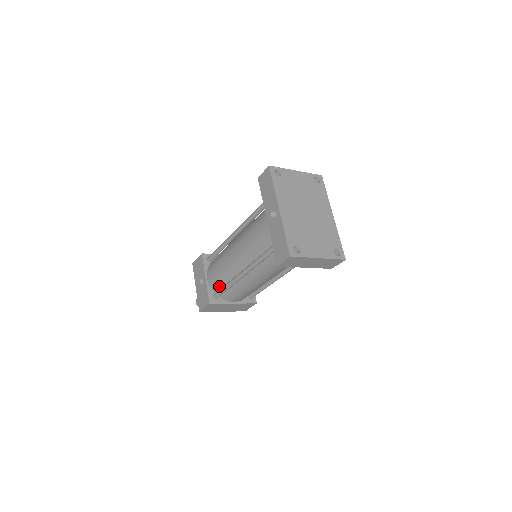
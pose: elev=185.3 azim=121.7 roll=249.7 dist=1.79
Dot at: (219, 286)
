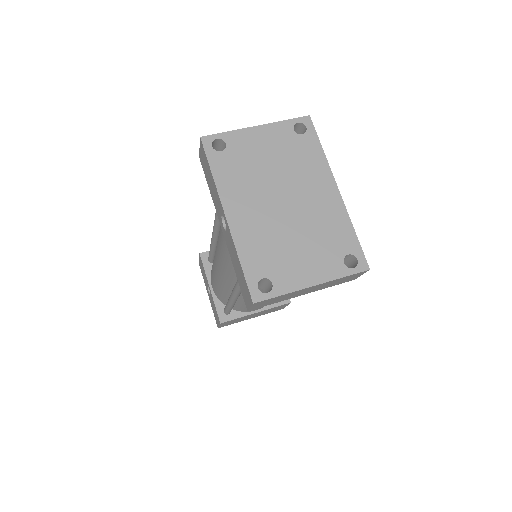
Dot at: (225, 300)
